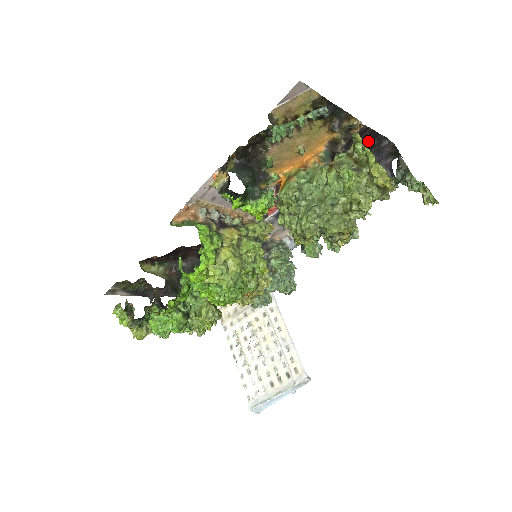
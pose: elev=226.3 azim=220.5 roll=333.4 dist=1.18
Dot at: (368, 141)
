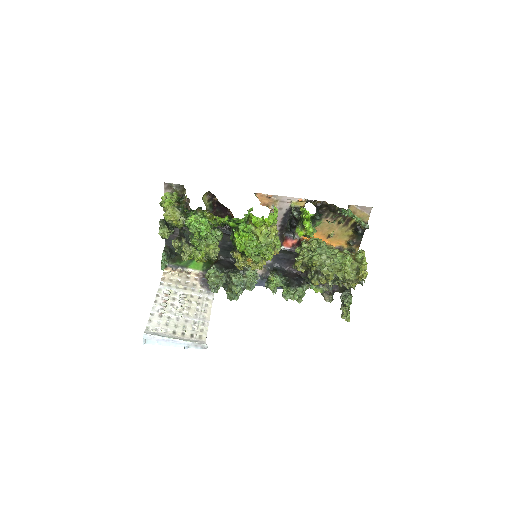
Dot at: occluded
